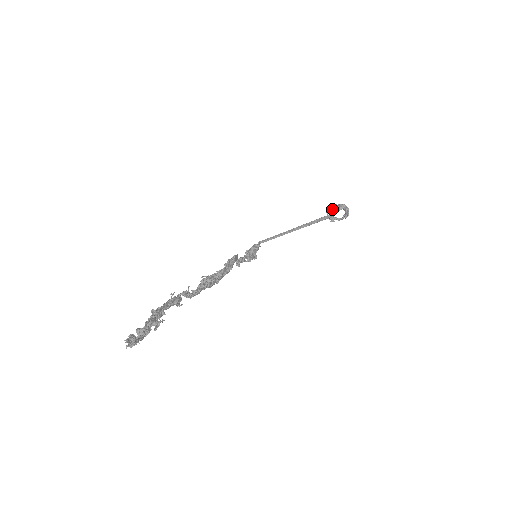
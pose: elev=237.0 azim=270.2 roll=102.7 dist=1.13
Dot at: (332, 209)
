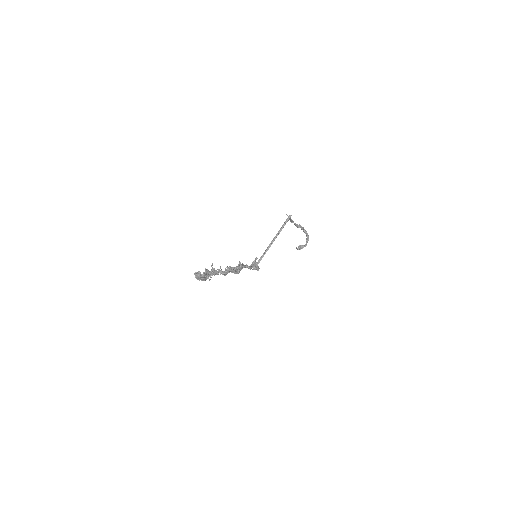
Dot at: occluded
